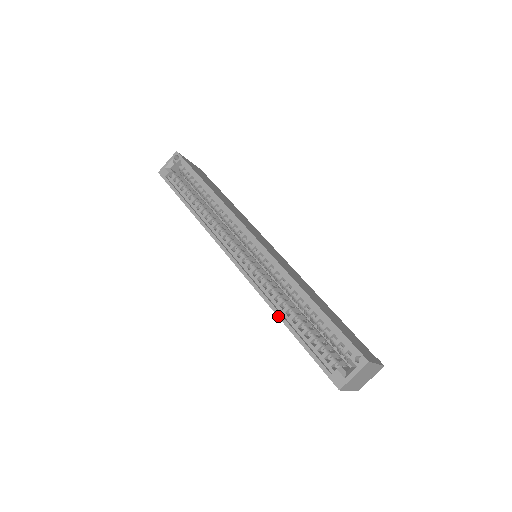
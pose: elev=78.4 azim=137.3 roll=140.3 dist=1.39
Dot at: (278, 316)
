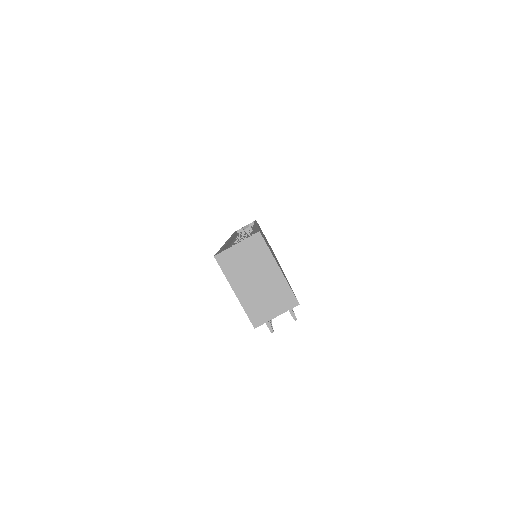
Dot at: (223, 245)
